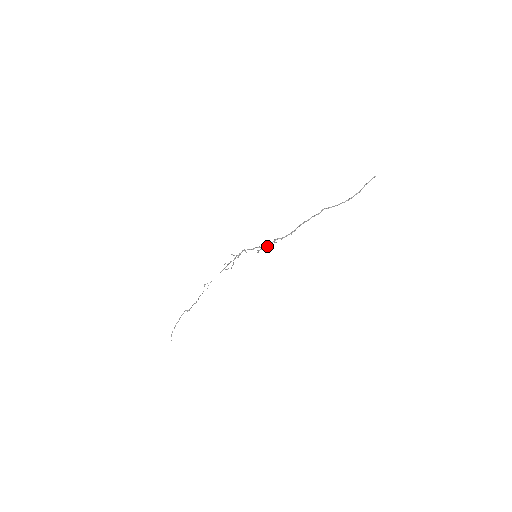
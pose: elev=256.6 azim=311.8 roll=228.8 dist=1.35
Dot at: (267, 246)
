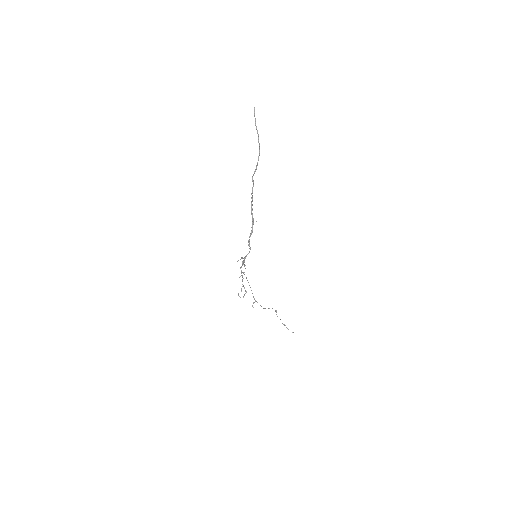
Dot at: (250, 249)
